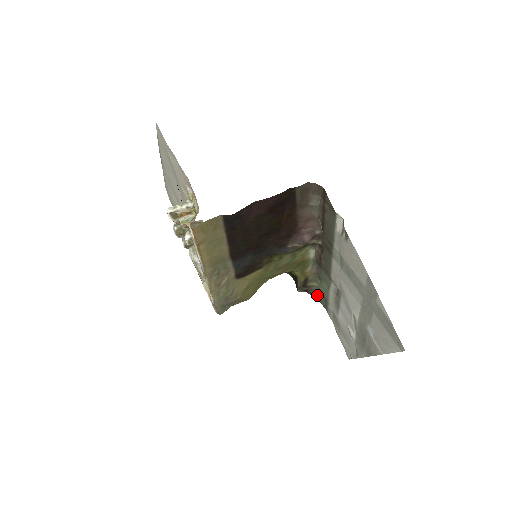
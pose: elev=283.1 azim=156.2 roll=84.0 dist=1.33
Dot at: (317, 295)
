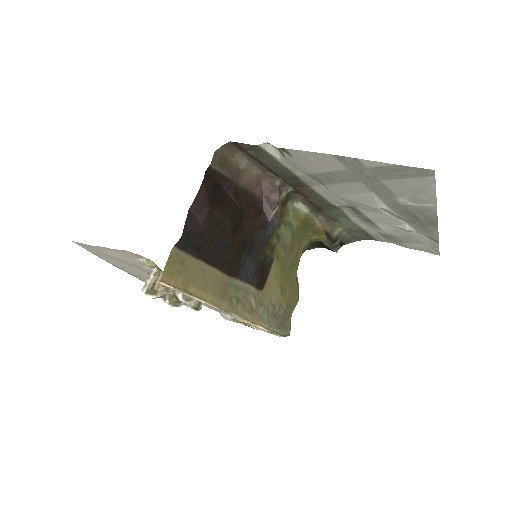
Dot at: (353, 237)
